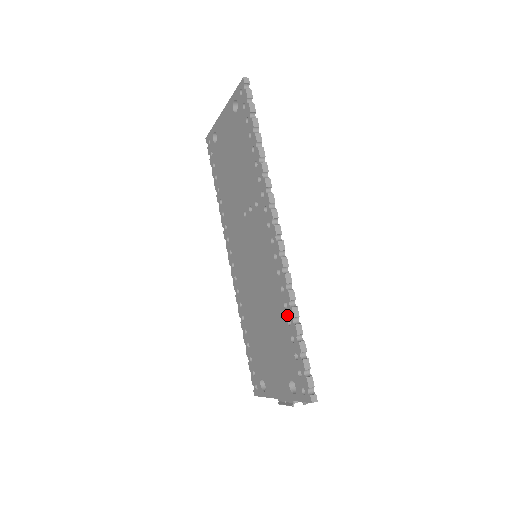
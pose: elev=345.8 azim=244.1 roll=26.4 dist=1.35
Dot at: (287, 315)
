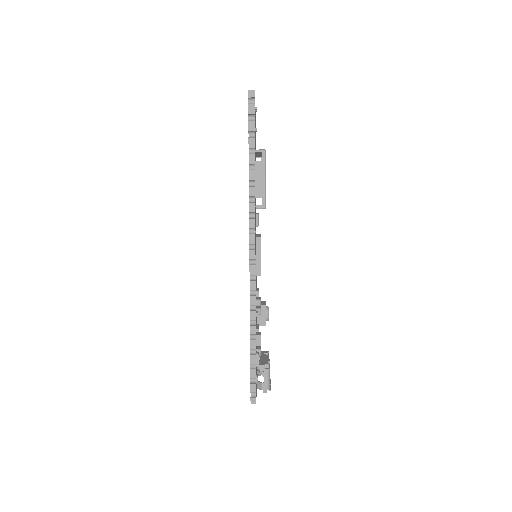
Dot at: occluded
